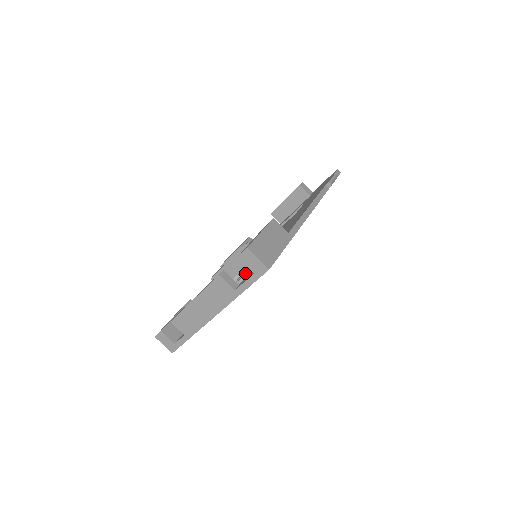
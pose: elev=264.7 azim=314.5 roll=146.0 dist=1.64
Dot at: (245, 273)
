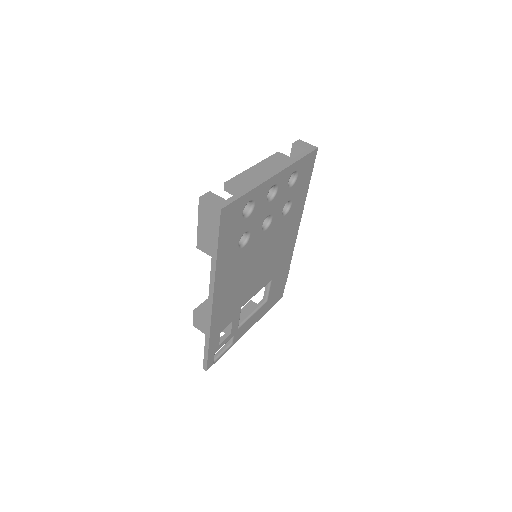
Dot at: occluded
